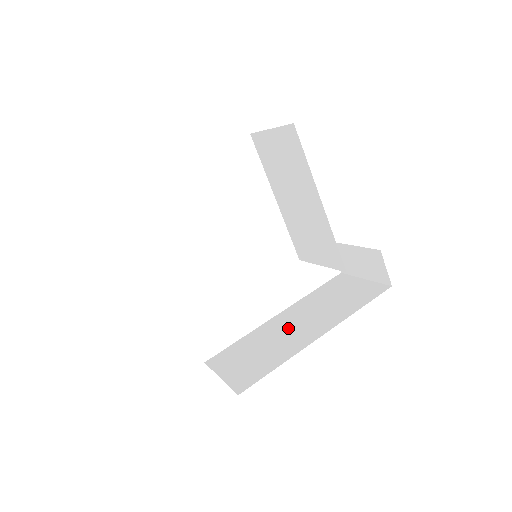
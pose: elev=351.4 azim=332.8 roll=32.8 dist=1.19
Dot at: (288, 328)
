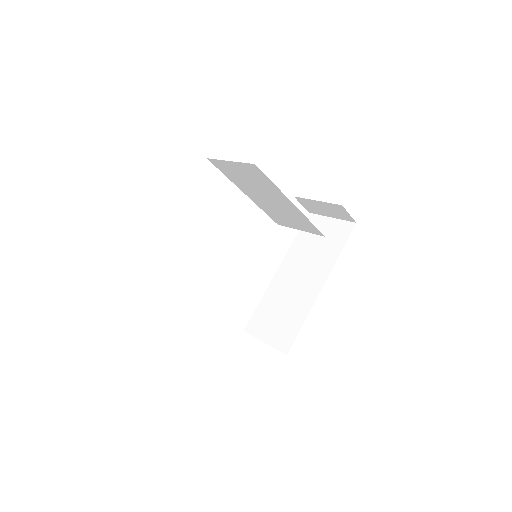
Dot at: (293, 283)
